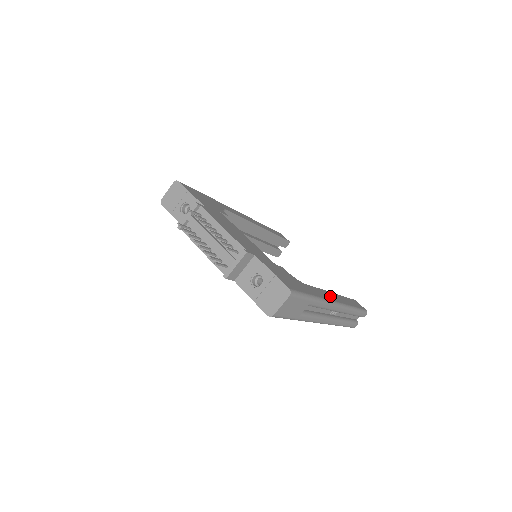
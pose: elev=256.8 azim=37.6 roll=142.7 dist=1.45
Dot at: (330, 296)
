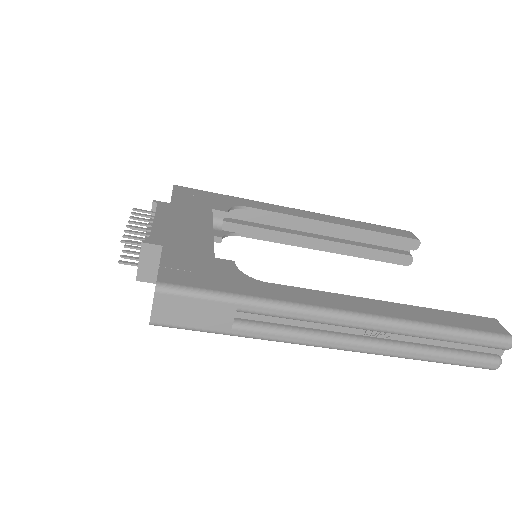
Dot at: (343, 303)
